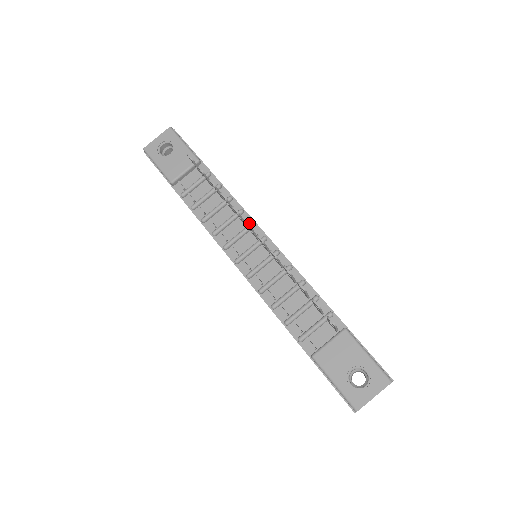
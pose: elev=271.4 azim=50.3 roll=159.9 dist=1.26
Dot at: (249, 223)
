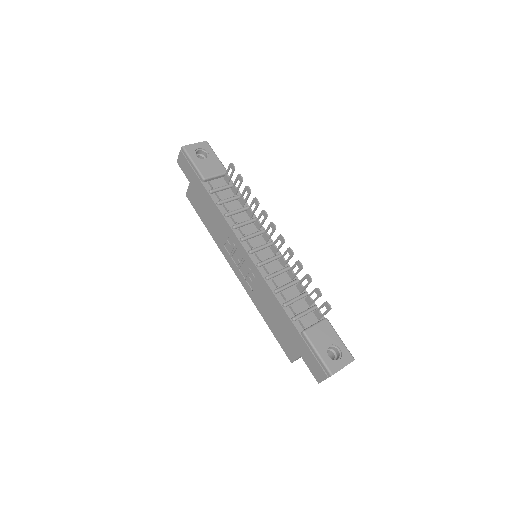
Dot at: (261, 229)
